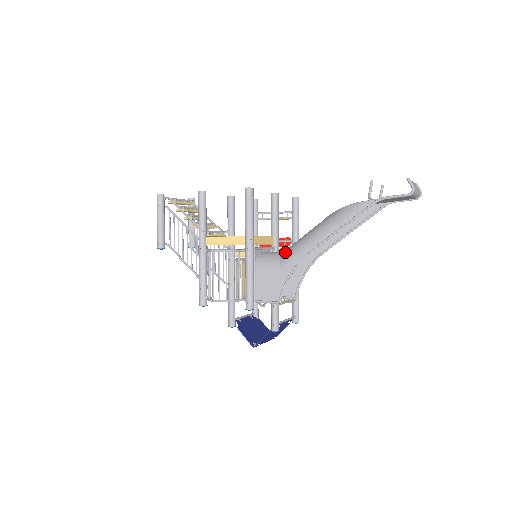
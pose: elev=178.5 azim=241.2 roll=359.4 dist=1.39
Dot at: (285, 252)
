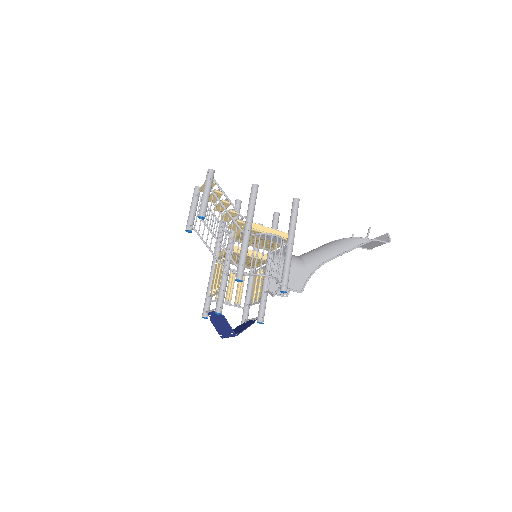
Dot at: (306, 256)
